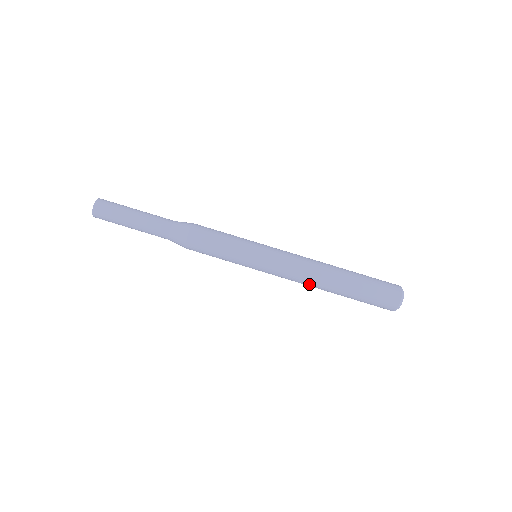
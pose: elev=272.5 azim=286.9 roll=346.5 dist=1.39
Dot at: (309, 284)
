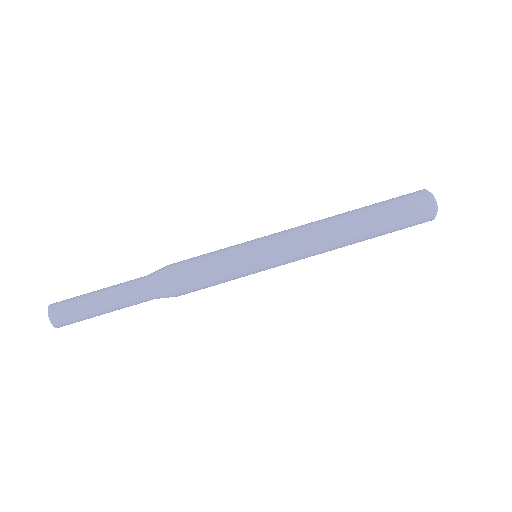
Dot at: (329, 238)
